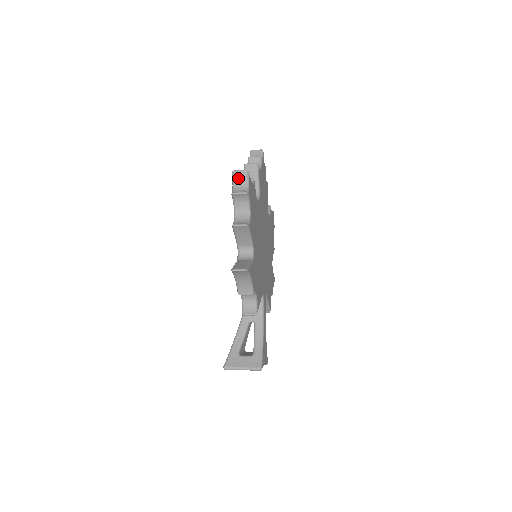
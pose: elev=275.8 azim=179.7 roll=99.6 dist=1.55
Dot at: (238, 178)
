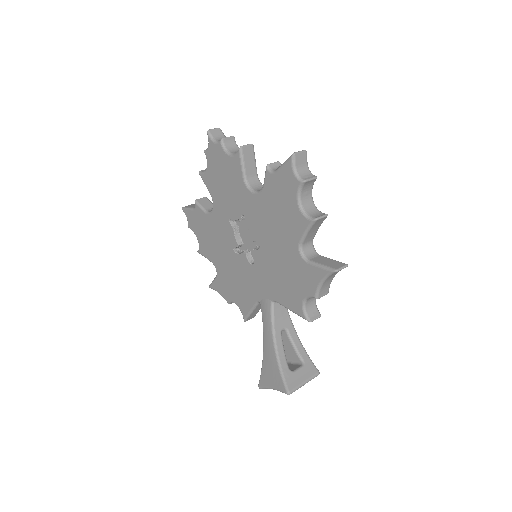
Dot at: (299, 161)
